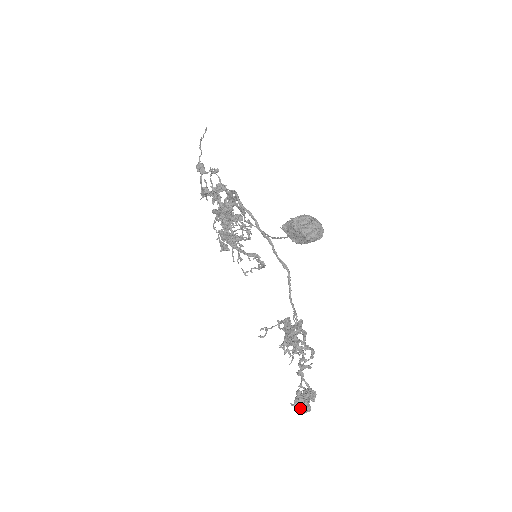
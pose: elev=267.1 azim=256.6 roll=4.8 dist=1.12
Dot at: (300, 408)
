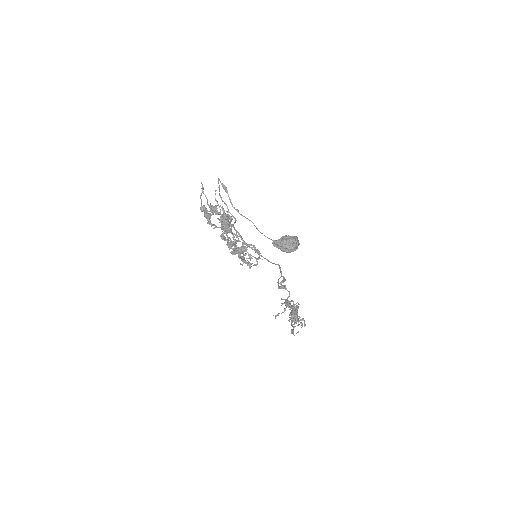
Dot at: (294, 322)
